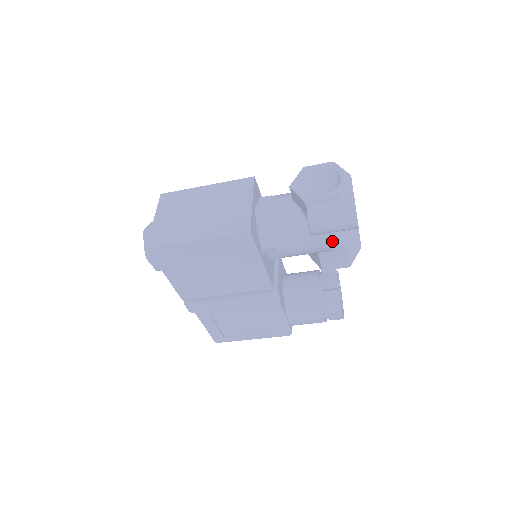
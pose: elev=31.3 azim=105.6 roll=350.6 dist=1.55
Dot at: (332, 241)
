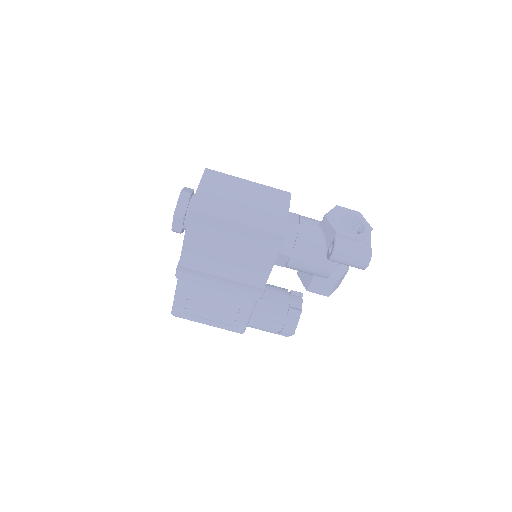
Dot at: occluded
